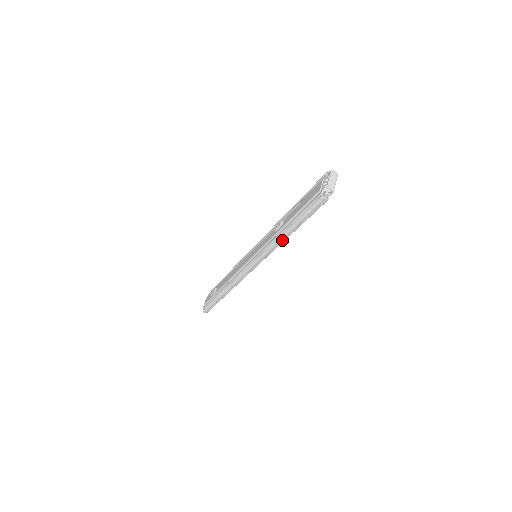
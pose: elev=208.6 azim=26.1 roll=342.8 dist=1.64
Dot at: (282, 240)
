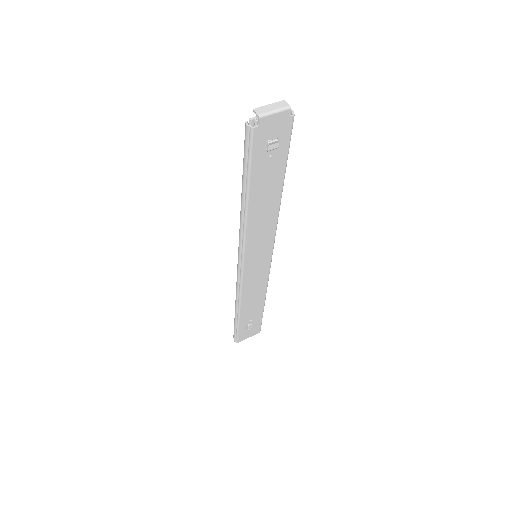
Dot at: (244, 211)
